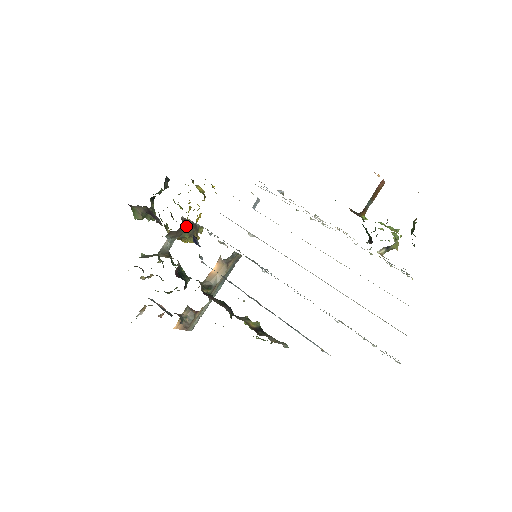
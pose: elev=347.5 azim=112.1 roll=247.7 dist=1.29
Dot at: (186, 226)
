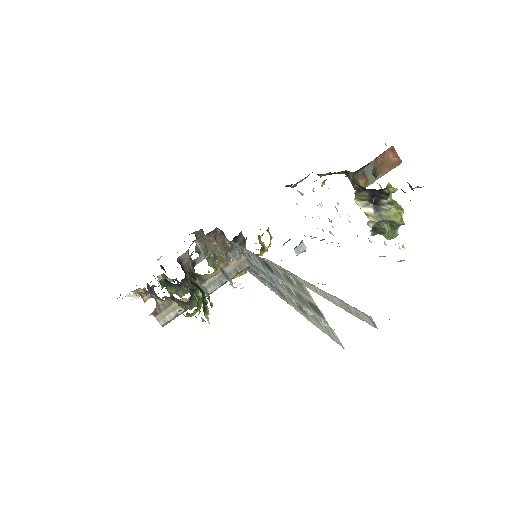
Dot at: (220, 242)
